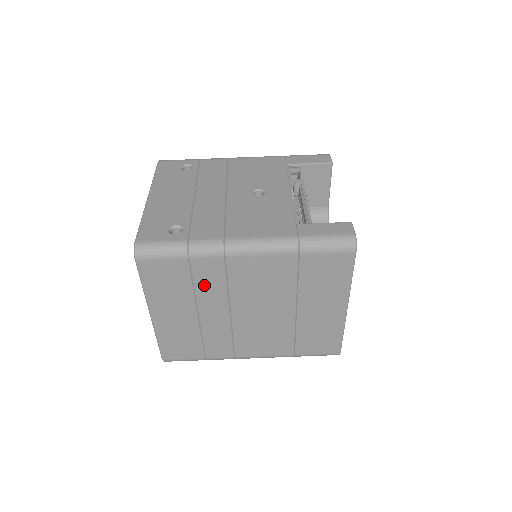
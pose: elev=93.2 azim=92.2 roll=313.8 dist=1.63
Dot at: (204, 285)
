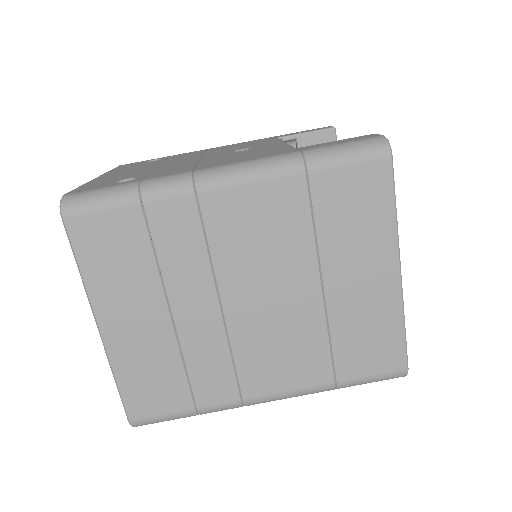
Dot at: (172, 254)
